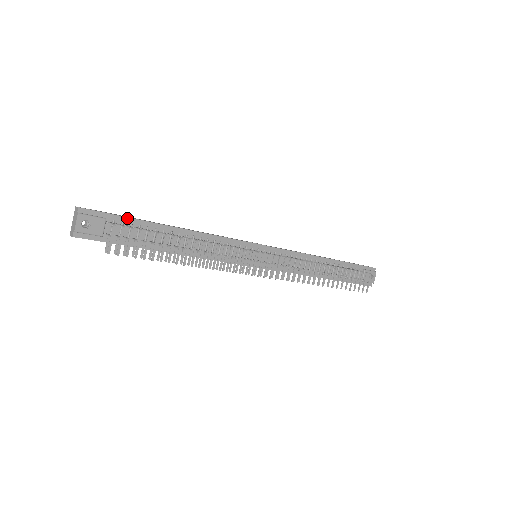
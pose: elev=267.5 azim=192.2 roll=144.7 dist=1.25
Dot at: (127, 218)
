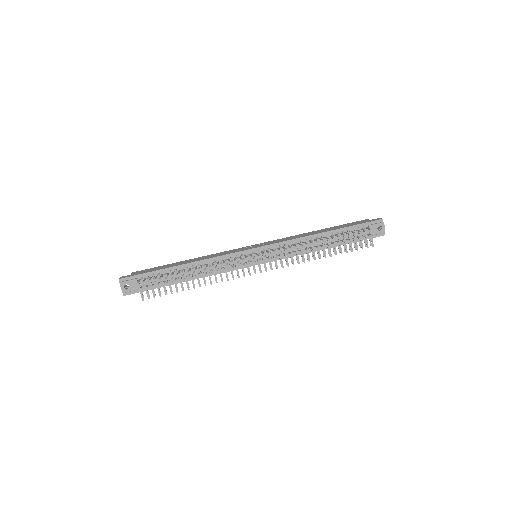
Dot at: (149, 273)
